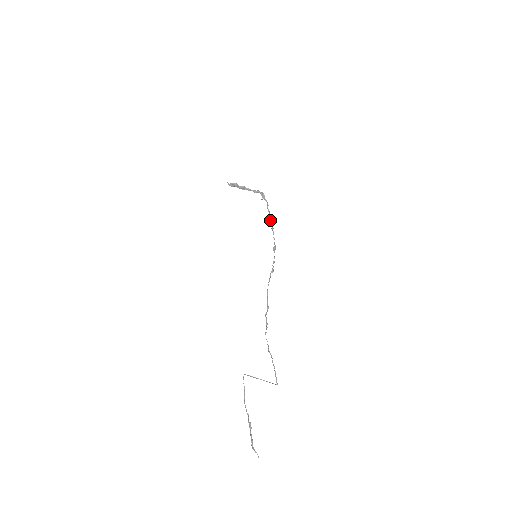
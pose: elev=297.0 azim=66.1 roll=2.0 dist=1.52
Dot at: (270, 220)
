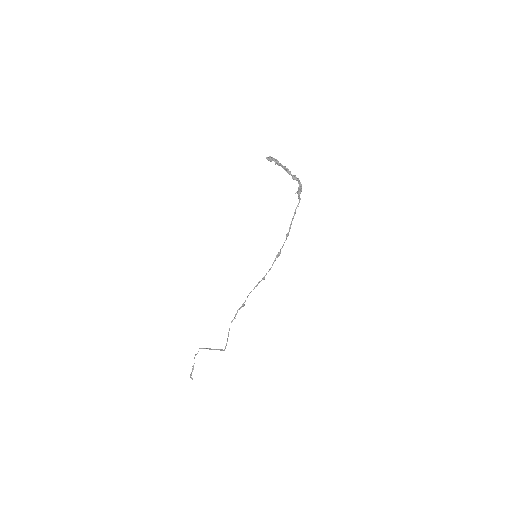
Dot at: (290, 225)
